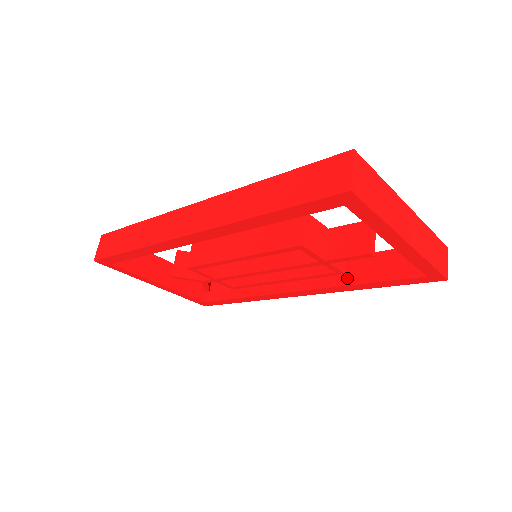
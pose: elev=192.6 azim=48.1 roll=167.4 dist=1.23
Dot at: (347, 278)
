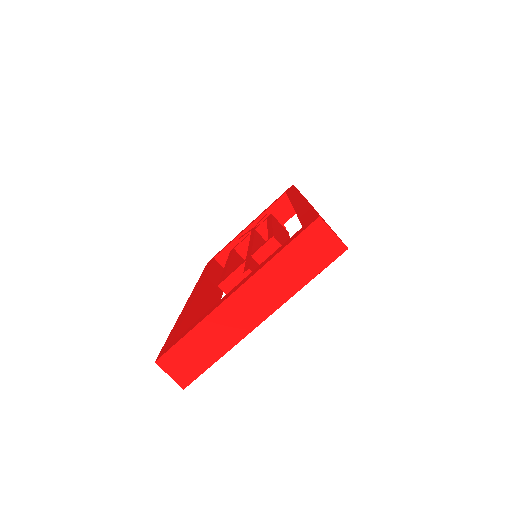
Dot at: occluded
